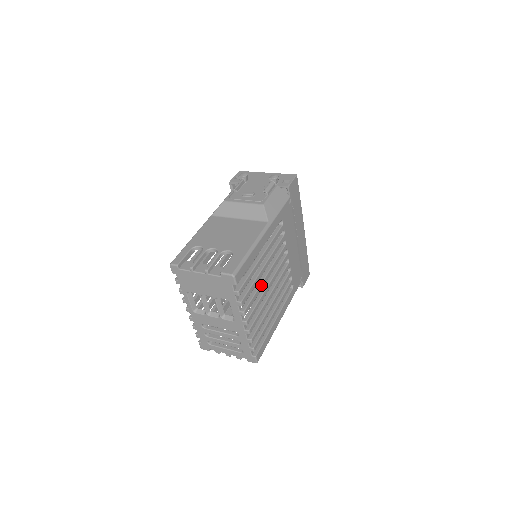
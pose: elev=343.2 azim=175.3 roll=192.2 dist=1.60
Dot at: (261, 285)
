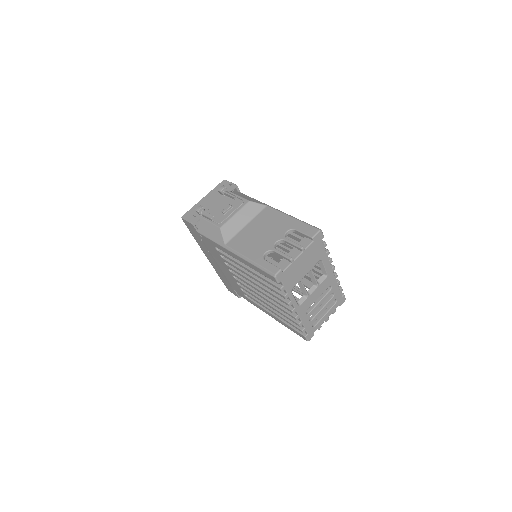
Dot at: occluded
